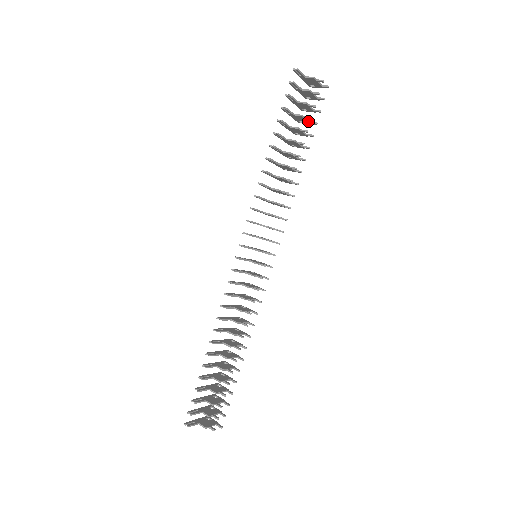
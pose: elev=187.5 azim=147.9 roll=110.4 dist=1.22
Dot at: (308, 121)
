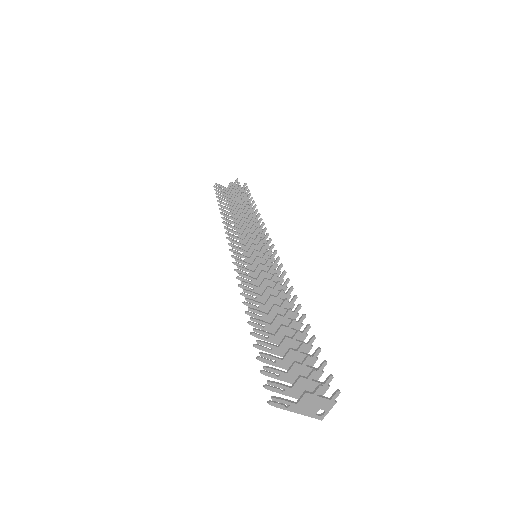
Dot at: occluded
